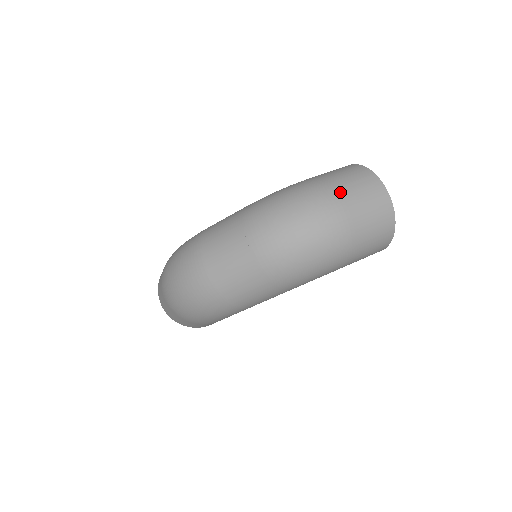
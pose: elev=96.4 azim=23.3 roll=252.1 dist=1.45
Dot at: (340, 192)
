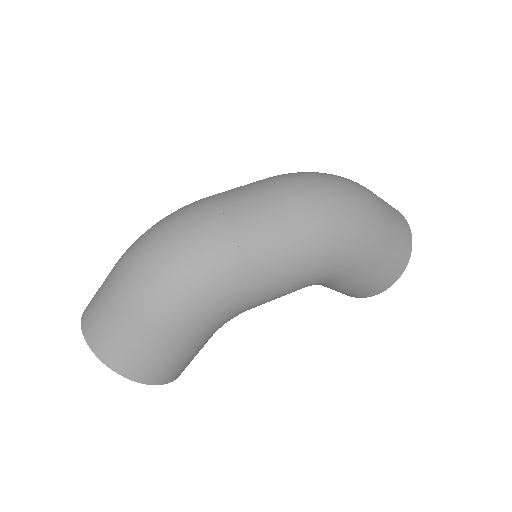
Dot at: occluded
